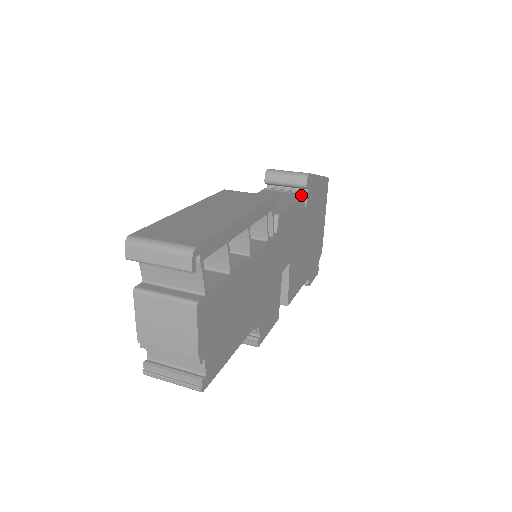
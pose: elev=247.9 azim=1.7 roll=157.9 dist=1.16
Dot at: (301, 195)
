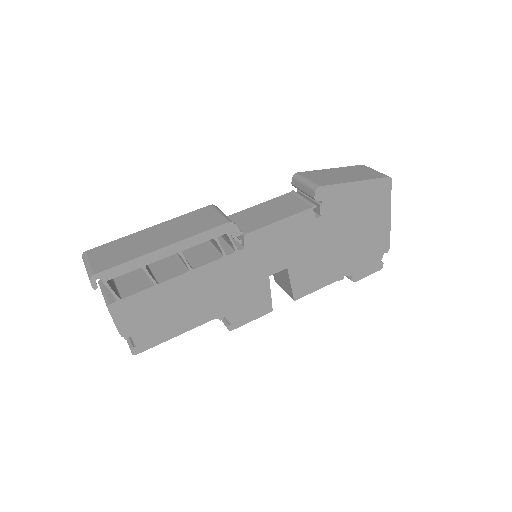
Dot at: (307, 207)
